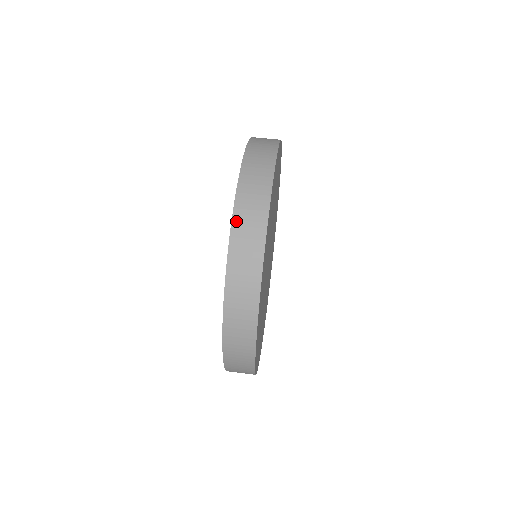
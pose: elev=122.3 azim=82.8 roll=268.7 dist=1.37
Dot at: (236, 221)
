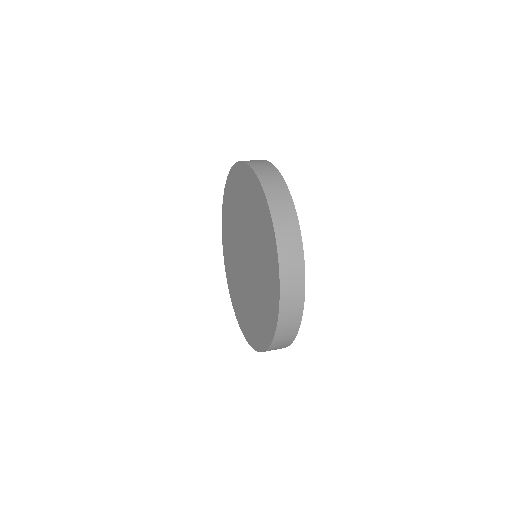
Dot at: occluded
